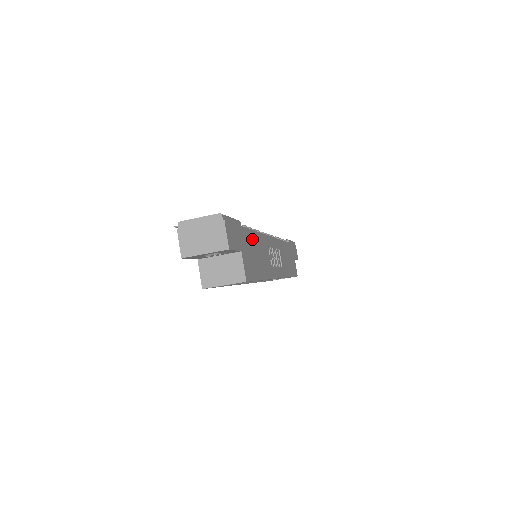
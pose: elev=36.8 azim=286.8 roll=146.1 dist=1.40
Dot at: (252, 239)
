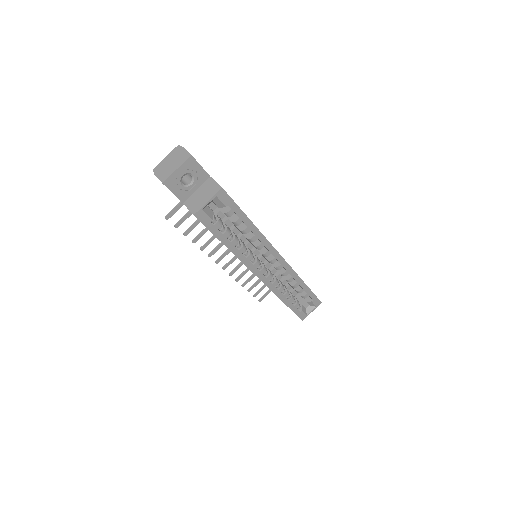
Dot at: occluded
